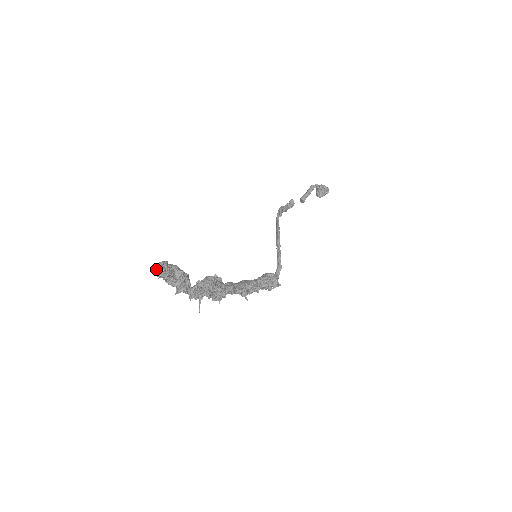
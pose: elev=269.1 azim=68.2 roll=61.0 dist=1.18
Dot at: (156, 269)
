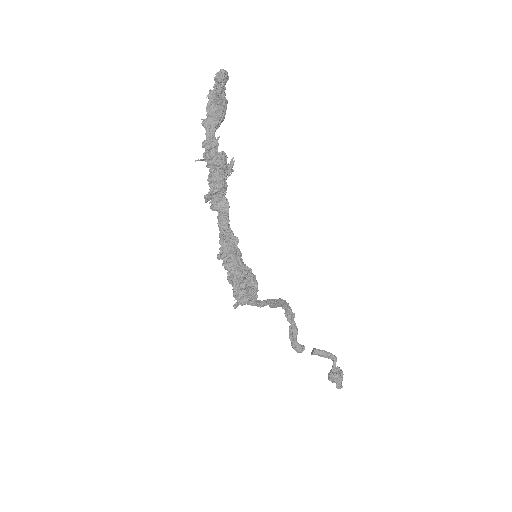
Dot at: (217, 78)
